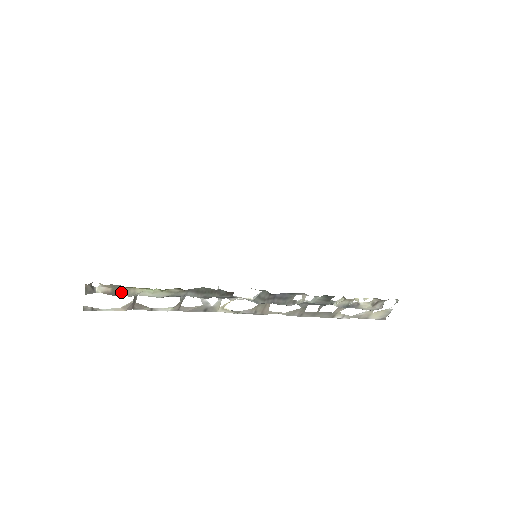
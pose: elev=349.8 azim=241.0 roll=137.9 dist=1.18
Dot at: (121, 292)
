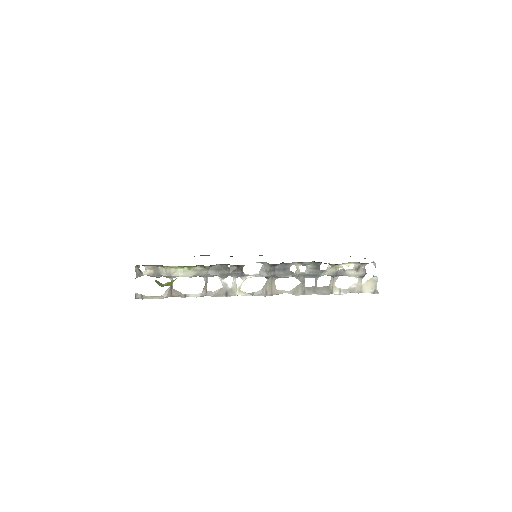
Dot at: (160, 273)
